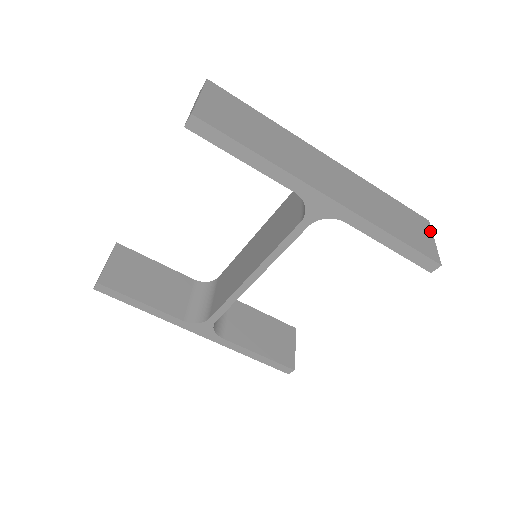
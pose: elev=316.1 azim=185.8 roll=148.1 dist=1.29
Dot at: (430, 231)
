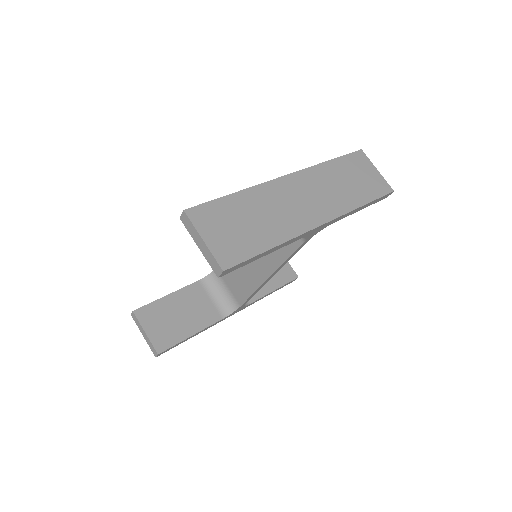
Dot at: (369, 162)
